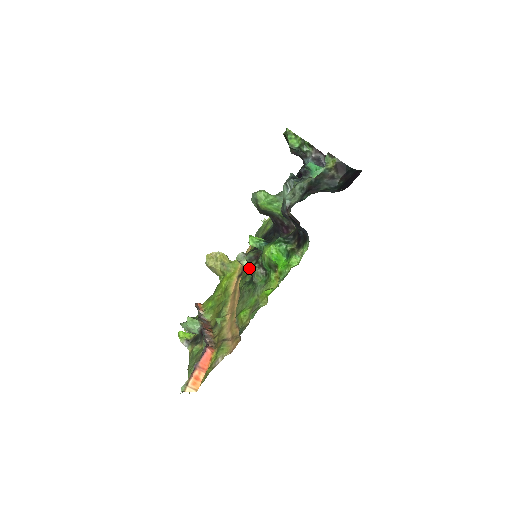
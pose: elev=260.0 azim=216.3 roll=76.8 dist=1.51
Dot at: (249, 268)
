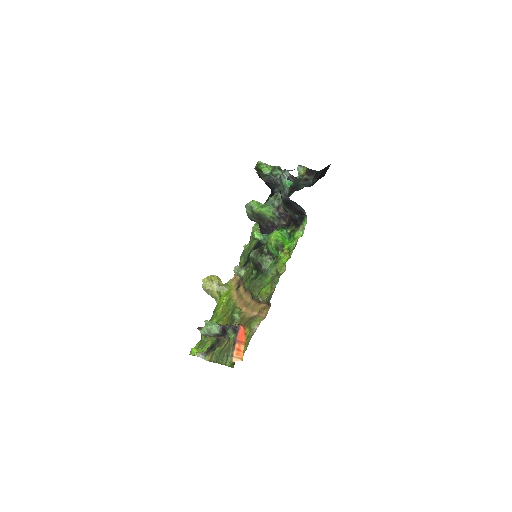
Dot at: (256, 260)
